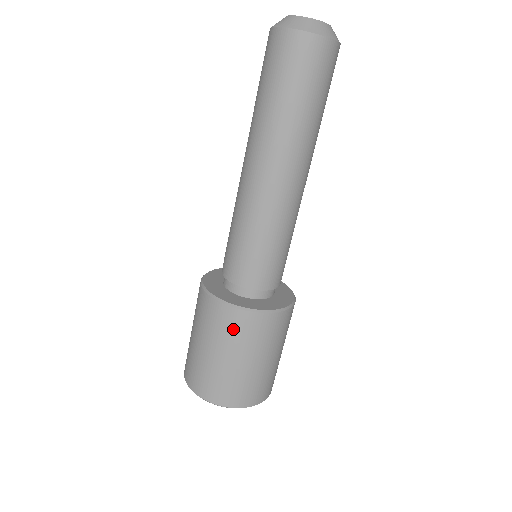
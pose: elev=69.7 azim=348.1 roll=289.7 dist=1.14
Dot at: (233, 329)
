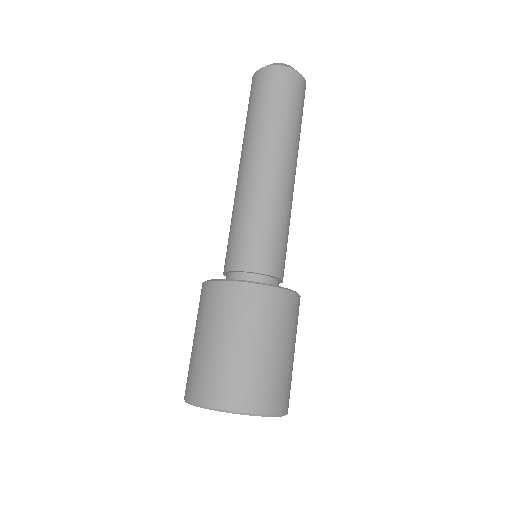
Dot at: (227, 305)
